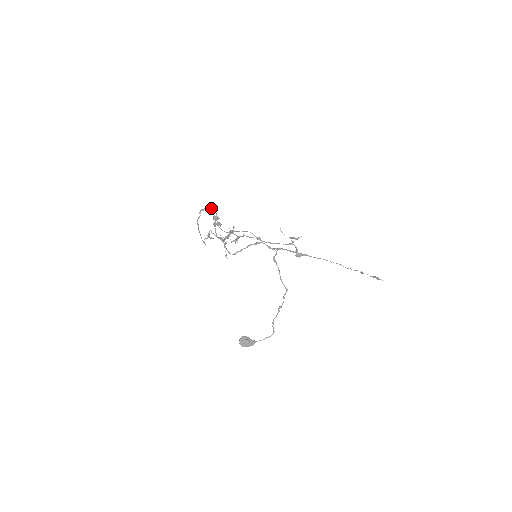
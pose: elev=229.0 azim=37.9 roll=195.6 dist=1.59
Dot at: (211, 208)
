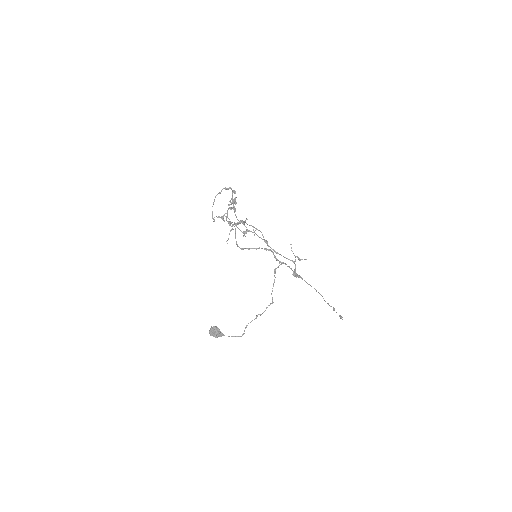
Dot at: occluded
